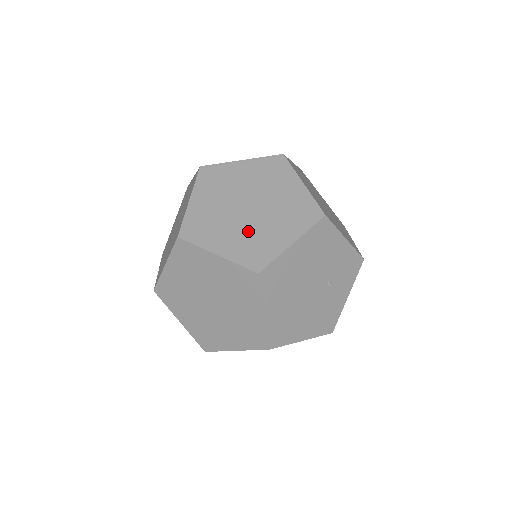
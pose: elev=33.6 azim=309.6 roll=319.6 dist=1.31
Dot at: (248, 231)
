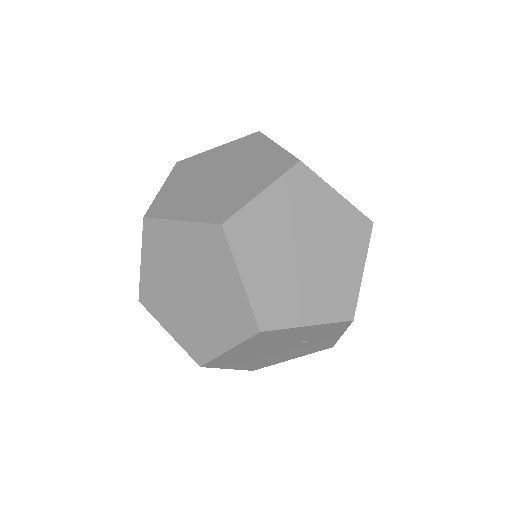
Dot at: (190, 319)
